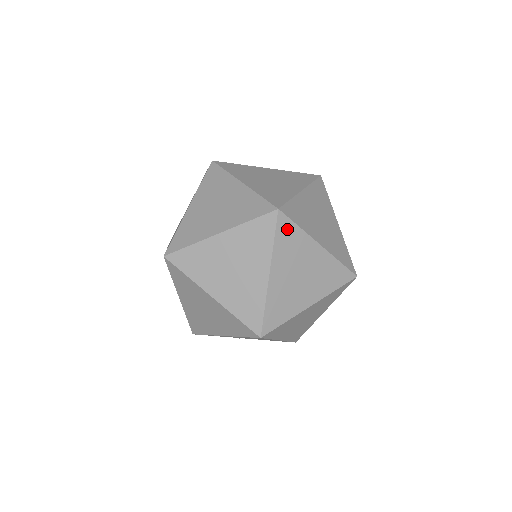
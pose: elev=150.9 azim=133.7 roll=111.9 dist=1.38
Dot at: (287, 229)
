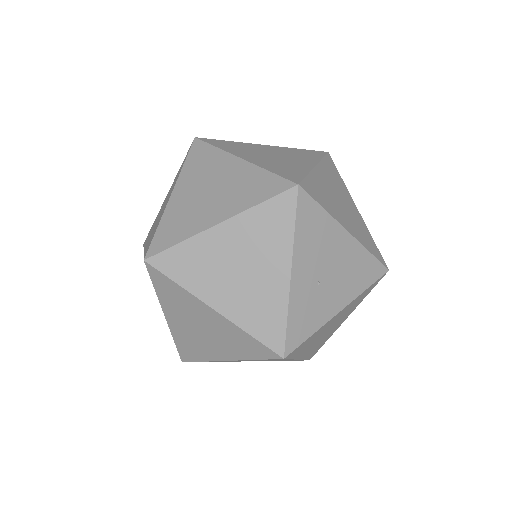
Dot at: (219, 143)
